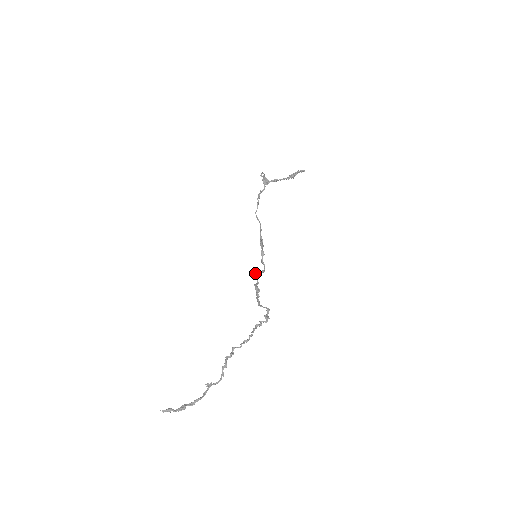
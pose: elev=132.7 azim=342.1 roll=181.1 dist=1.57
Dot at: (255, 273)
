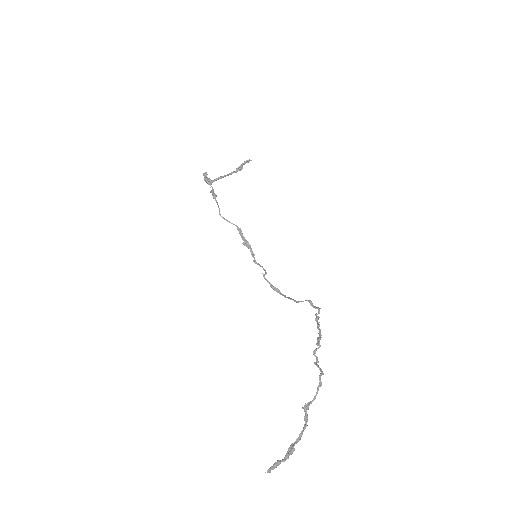
Dot at: occluded
